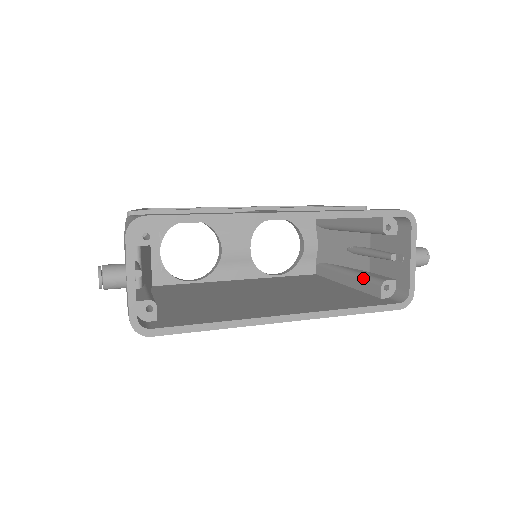
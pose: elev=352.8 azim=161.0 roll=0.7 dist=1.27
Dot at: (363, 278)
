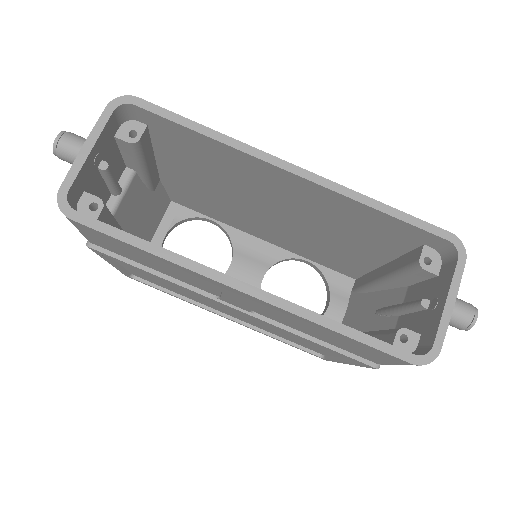
Dot at: (379, 331)
